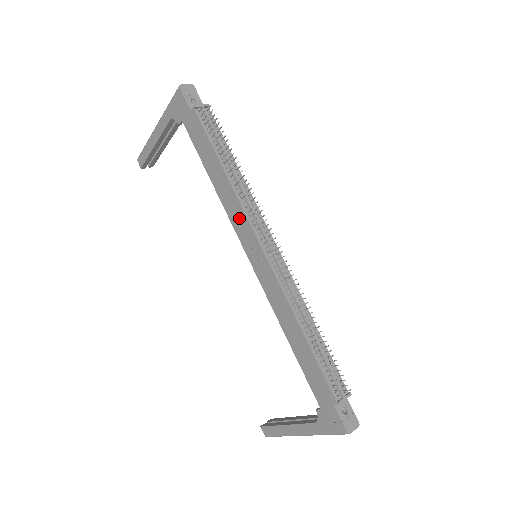
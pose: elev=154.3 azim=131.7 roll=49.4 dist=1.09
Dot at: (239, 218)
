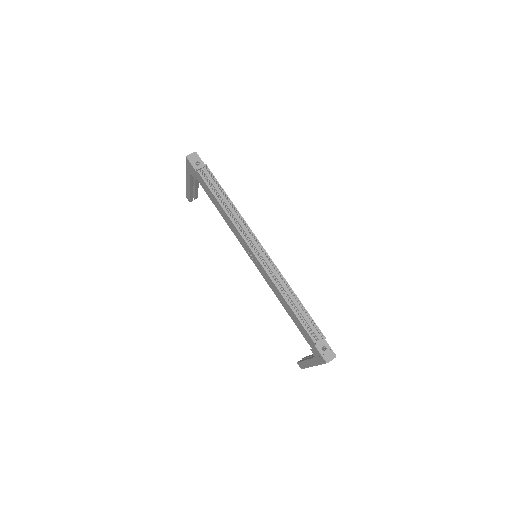
Dot at: (238, 235)
